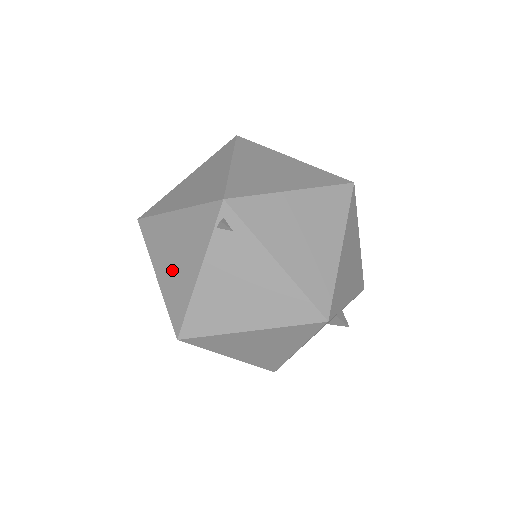
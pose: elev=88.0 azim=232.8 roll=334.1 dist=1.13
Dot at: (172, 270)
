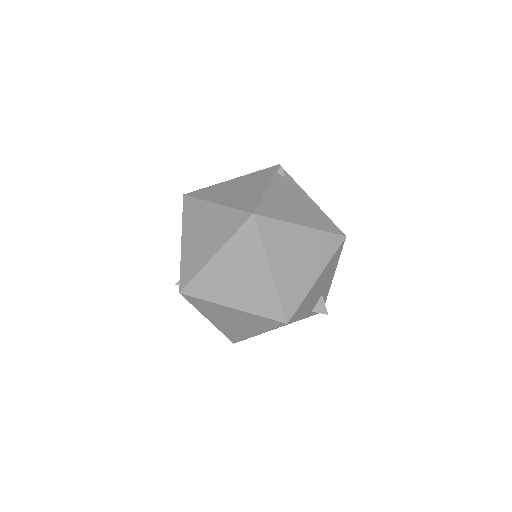
Dot at: (236, 195)
